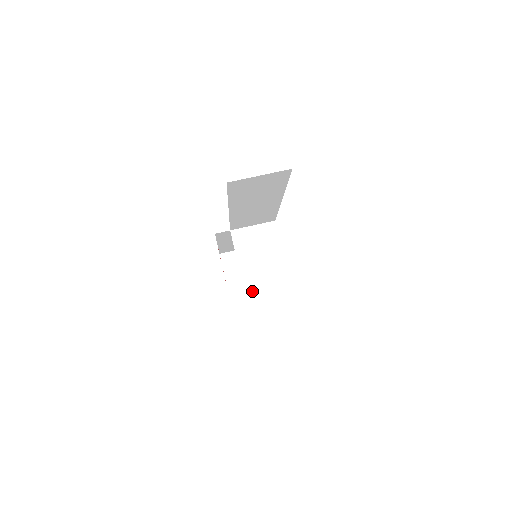
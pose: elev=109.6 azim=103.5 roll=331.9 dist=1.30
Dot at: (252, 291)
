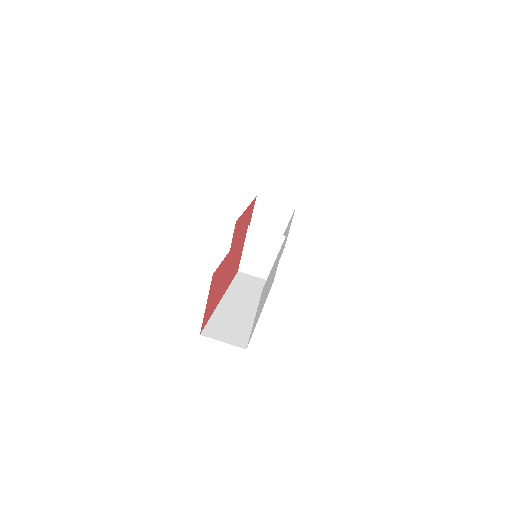
Dot at: (244, 272)
